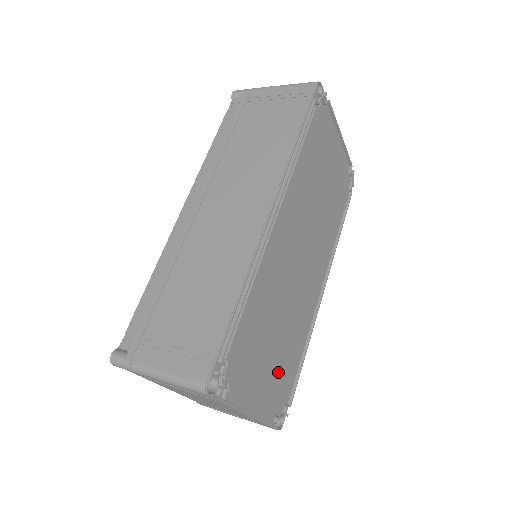
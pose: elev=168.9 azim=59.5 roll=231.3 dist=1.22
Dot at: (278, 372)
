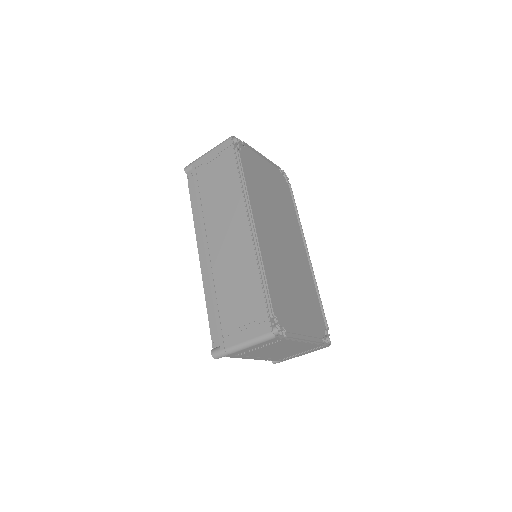
Dot at: (308, 312)
